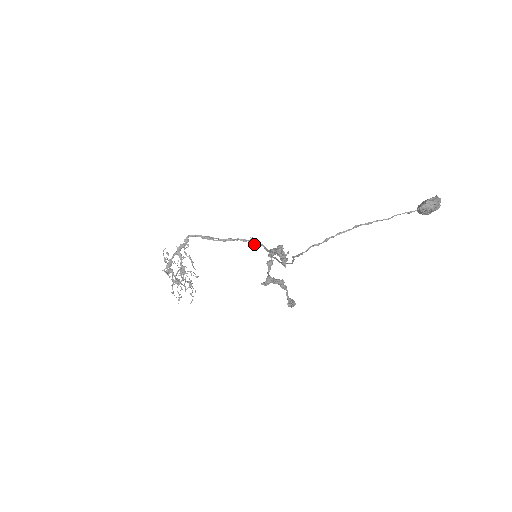
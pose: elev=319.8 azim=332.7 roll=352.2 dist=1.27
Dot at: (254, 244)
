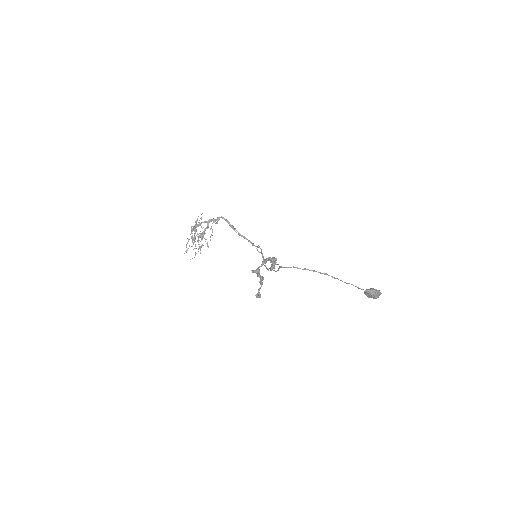
Dot at: (257, 250)
